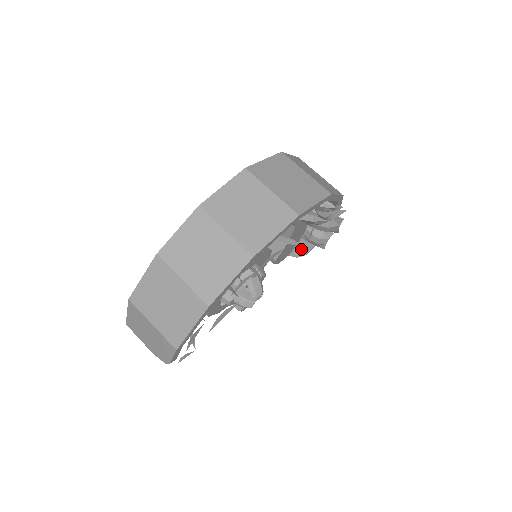
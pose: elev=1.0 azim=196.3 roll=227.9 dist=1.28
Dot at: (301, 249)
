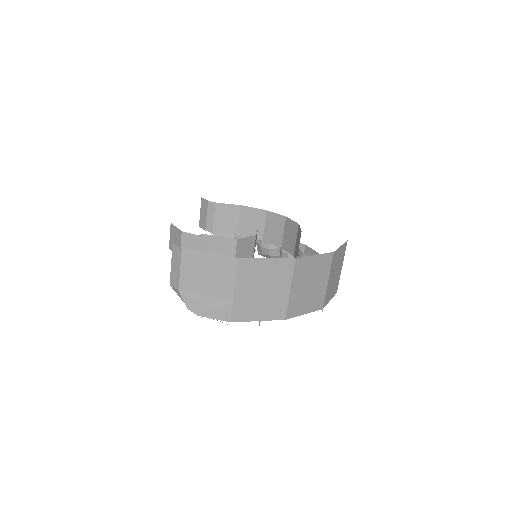
Dot at: occluded
